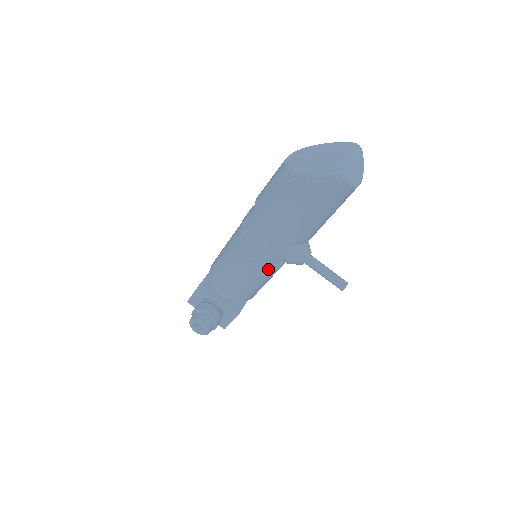
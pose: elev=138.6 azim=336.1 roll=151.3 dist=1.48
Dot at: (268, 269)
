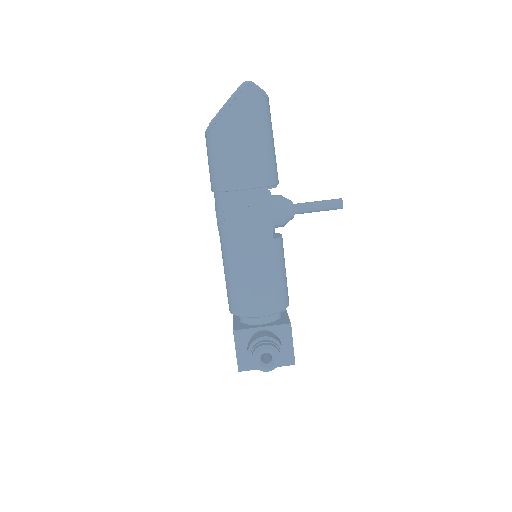
Dot at: (272, 238)
